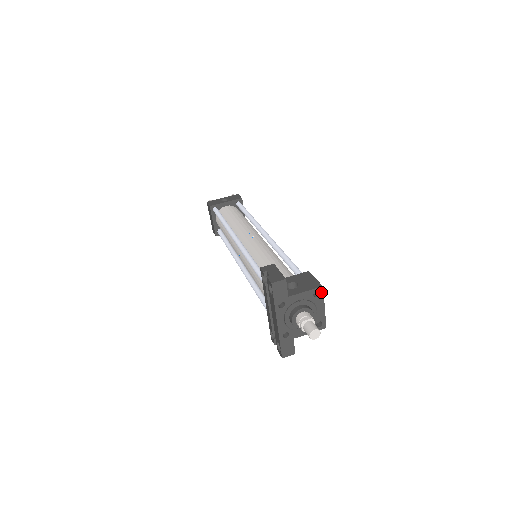
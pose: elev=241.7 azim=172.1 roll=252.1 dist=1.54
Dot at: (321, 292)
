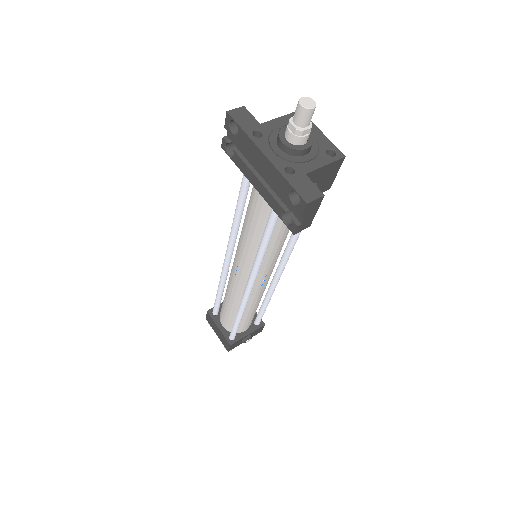
Dot at: occluded
